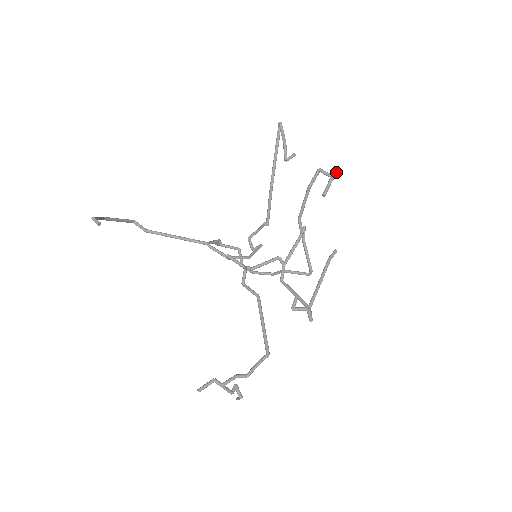
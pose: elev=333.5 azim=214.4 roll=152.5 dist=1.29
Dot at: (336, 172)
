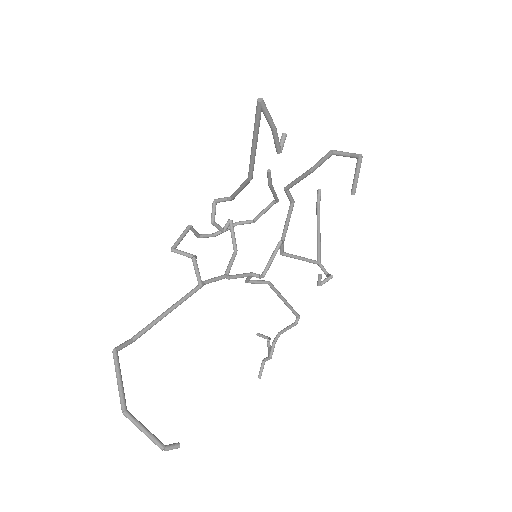
Dot at: (361, 157)
